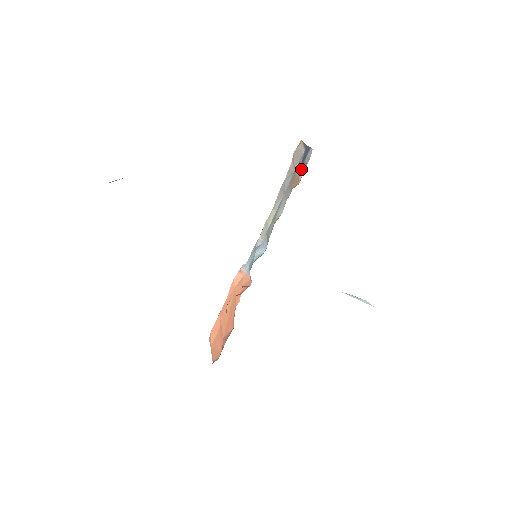
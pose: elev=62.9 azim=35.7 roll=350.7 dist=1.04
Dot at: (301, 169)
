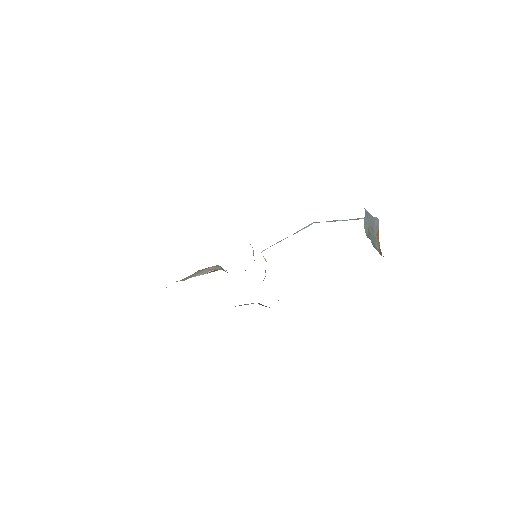
Dot at: occluded
